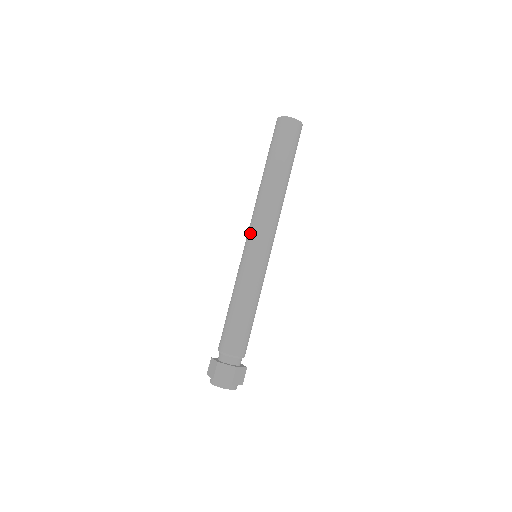
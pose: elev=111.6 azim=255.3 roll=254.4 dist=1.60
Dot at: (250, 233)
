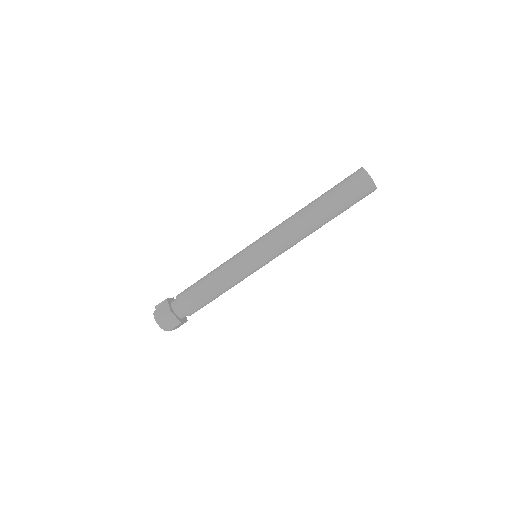
Dot at: (266, 241)
